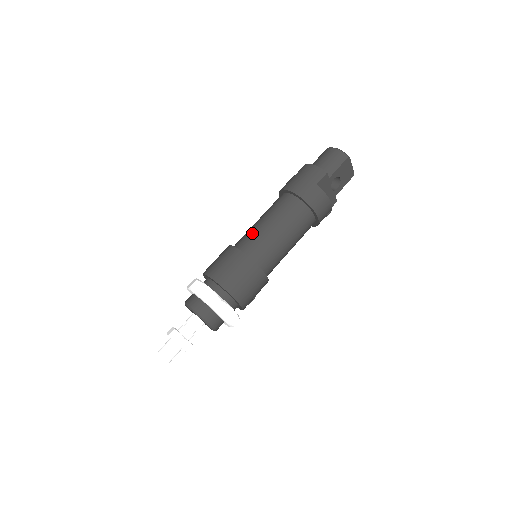
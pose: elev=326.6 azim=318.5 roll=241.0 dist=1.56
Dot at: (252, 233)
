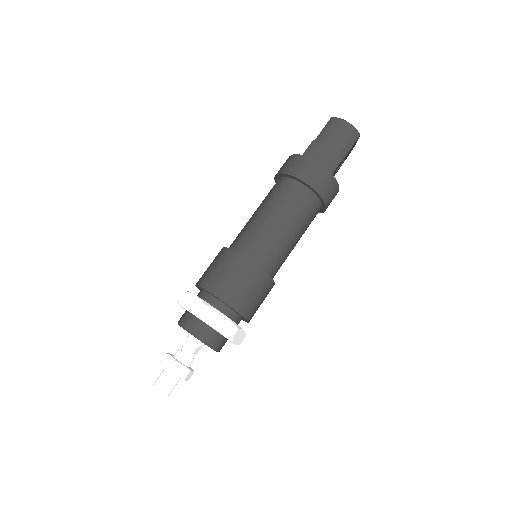
Dot at: (261, 236)
